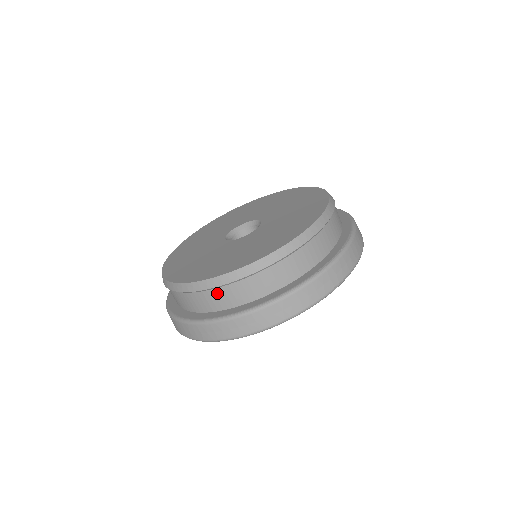
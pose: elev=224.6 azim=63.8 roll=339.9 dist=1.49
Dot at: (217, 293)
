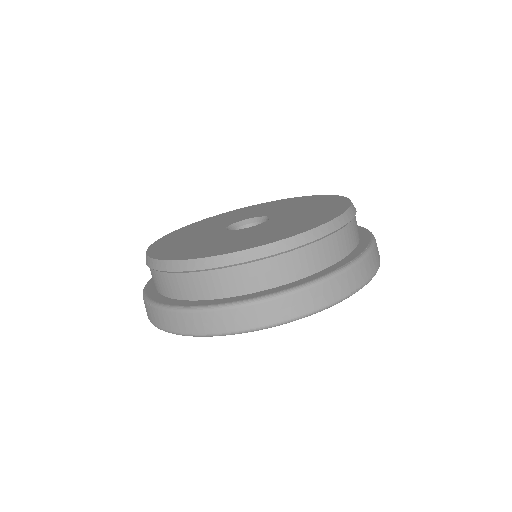
Dot at: (215, 276)
